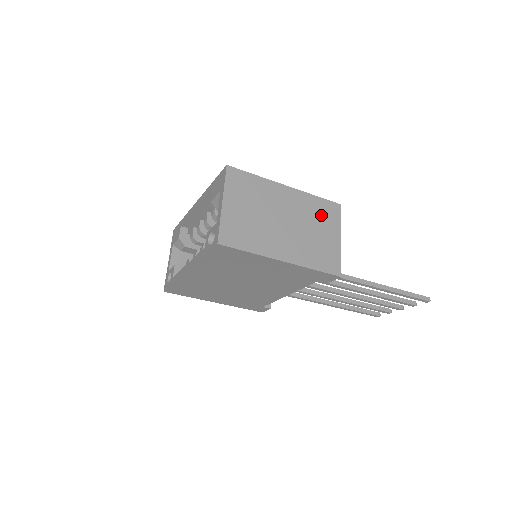
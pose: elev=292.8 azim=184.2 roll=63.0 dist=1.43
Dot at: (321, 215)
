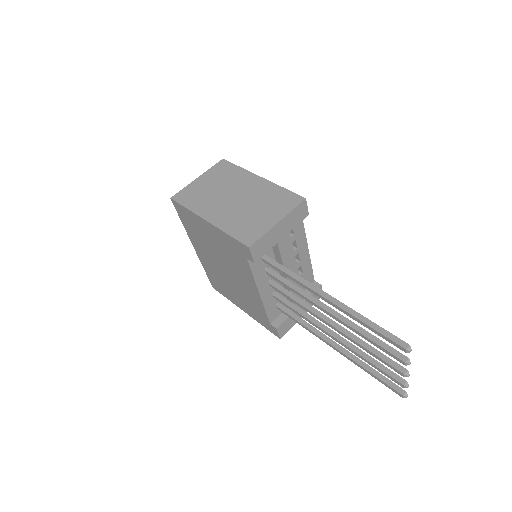
Dot at: (275, 201)
